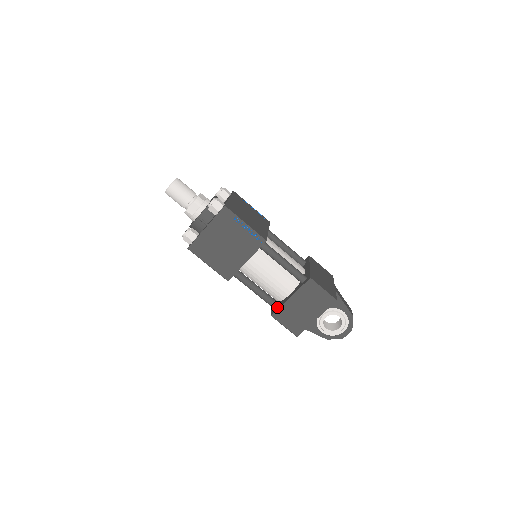
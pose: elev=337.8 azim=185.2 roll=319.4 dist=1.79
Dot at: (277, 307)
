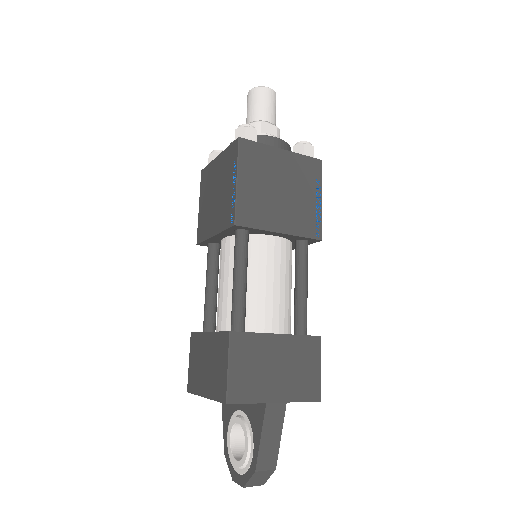
Dot at: (204, 331)
